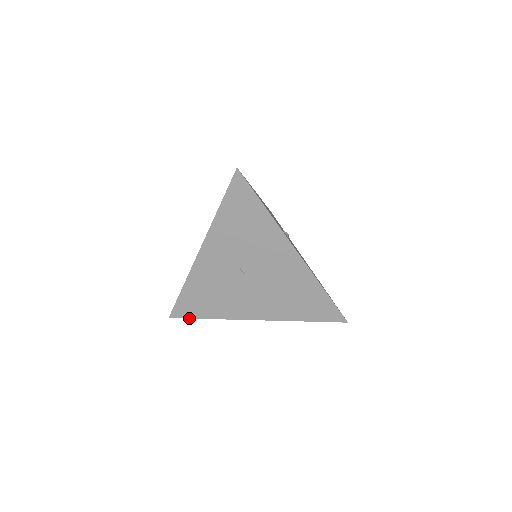
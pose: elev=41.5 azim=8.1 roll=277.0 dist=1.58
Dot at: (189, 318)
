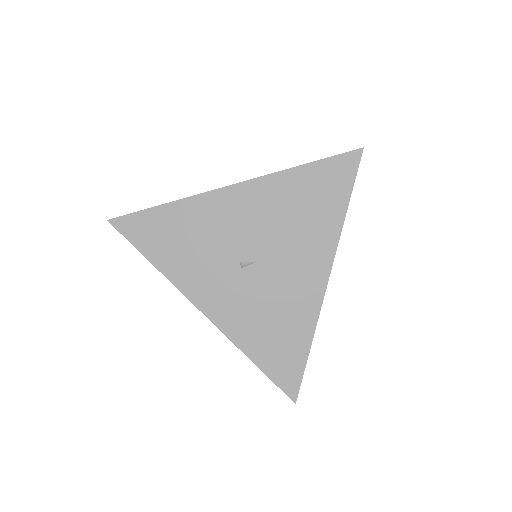
Dot at: (303, 373)
